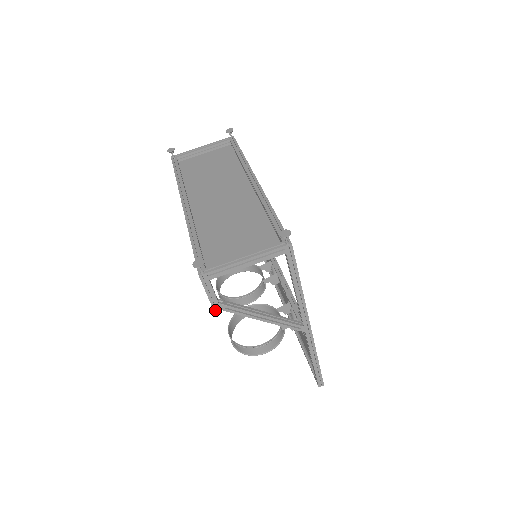
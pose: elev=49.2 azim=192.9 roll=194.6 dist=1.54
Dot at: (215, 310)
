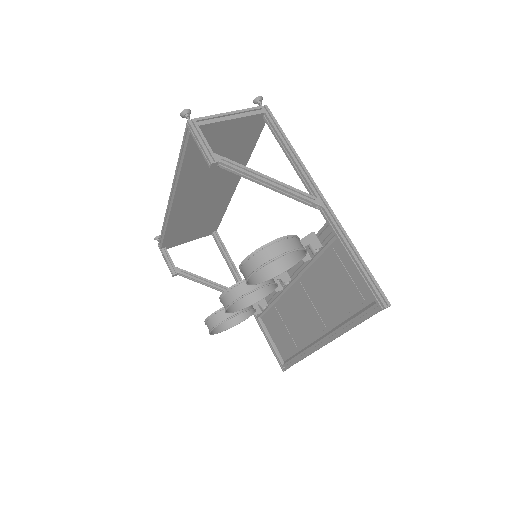
Dot at: (211, 160)
